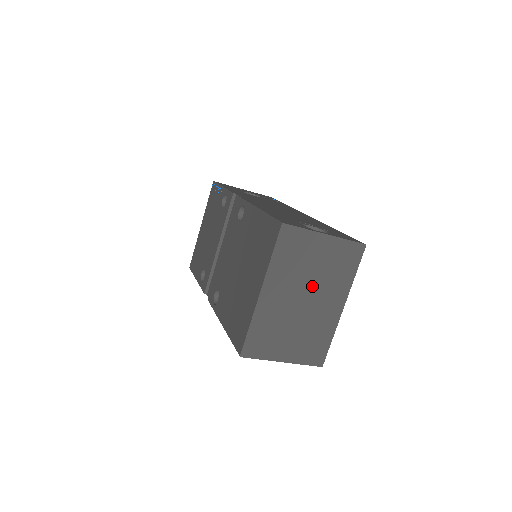
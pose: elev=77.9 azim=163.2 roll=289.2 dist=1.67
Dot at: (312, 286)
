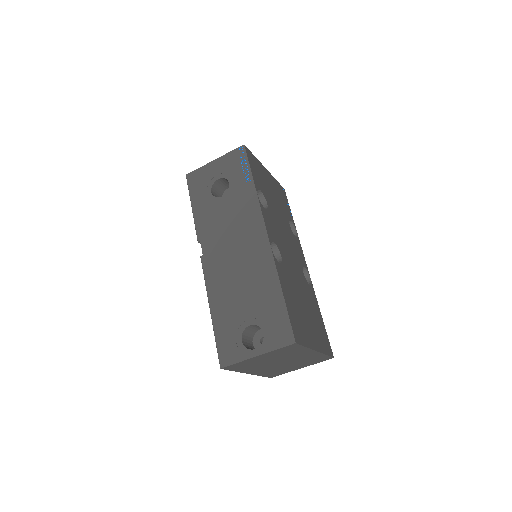
Dot at: (279, 360)
